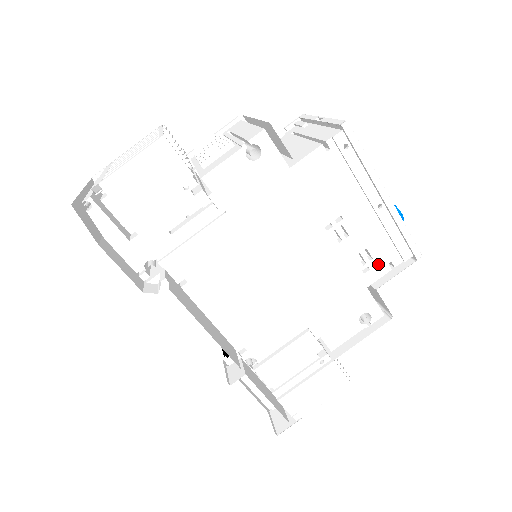
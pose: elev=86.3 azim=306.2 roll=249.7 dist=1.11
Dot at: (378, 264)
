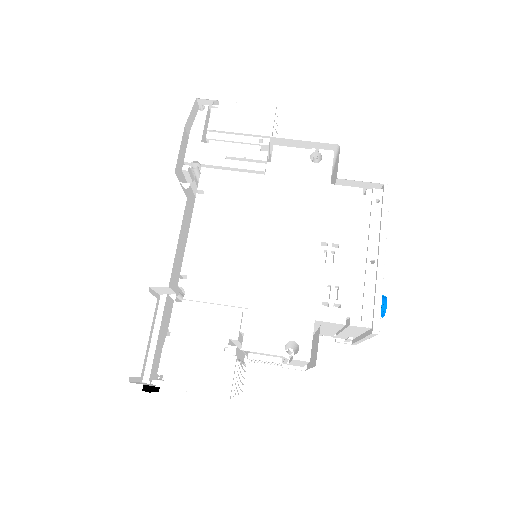
Dot at: (338, 309)
